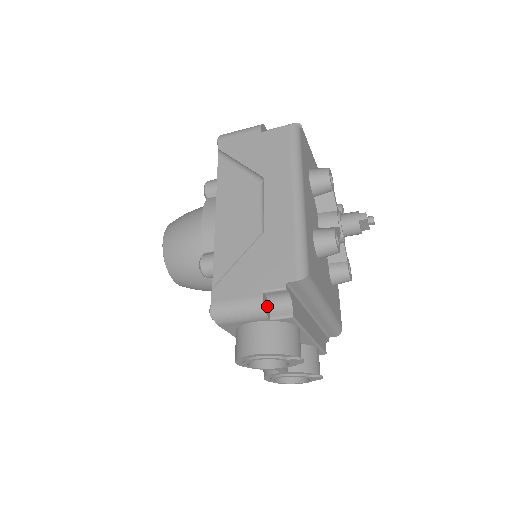
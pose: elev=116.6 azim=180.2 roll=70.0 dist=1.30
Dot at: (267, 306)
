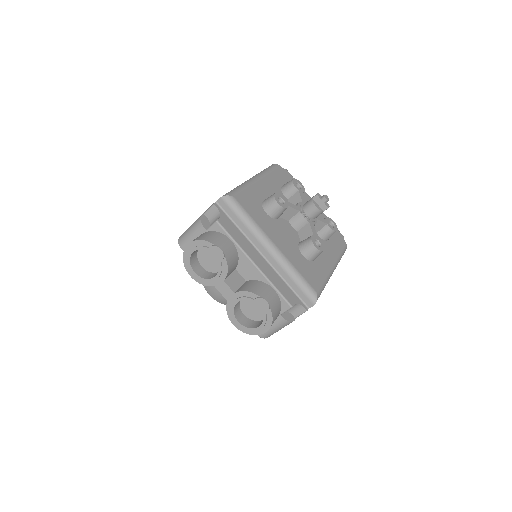
Dot at: (206, 223)
